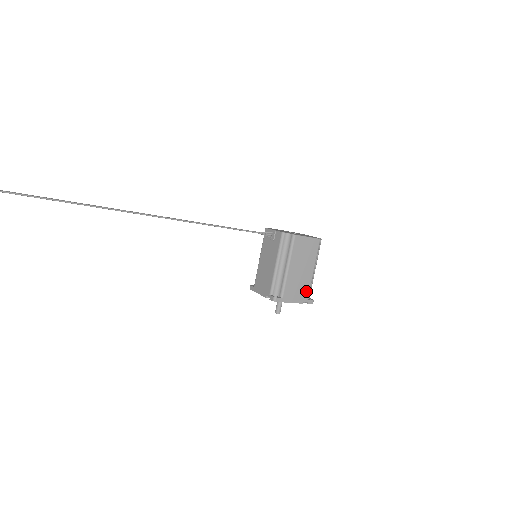
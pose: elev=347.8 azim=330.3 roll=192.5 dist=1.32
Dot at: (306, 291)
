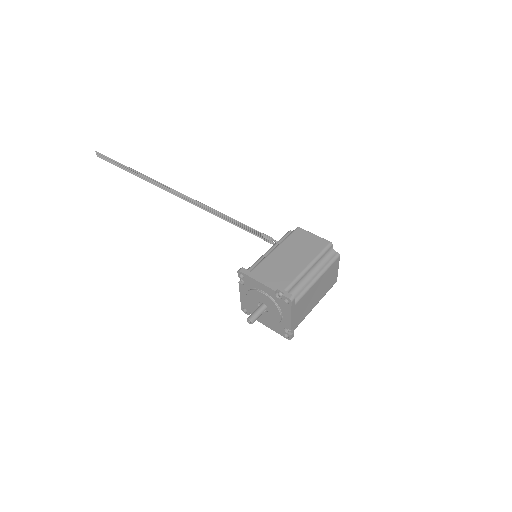
Dot at: (287, 281)
